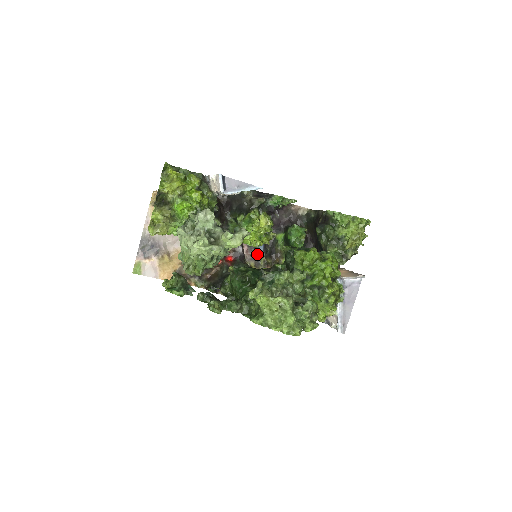
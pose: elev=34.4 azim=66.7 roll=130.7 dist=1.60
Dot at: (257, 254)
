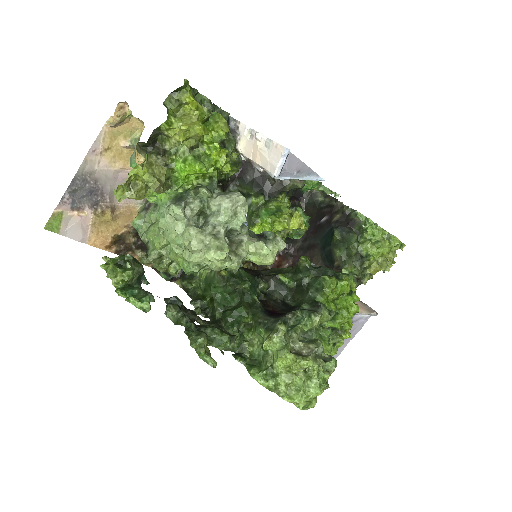
Dot at: occluded
